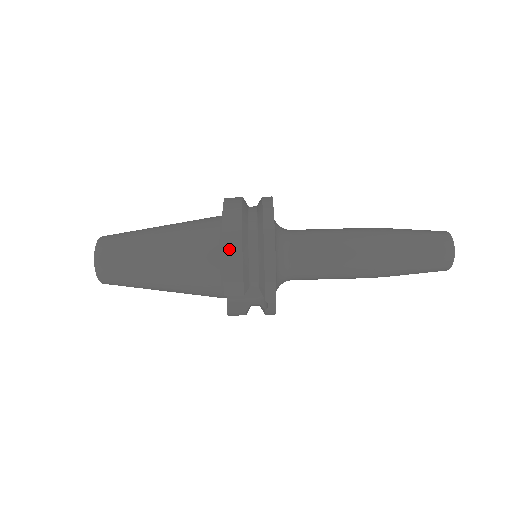
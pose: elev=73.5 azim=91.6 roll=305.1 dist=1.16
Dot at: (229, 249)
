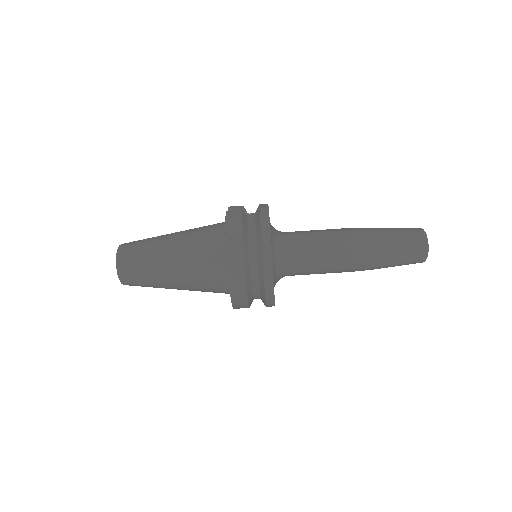
Dot at: (236, 298)
